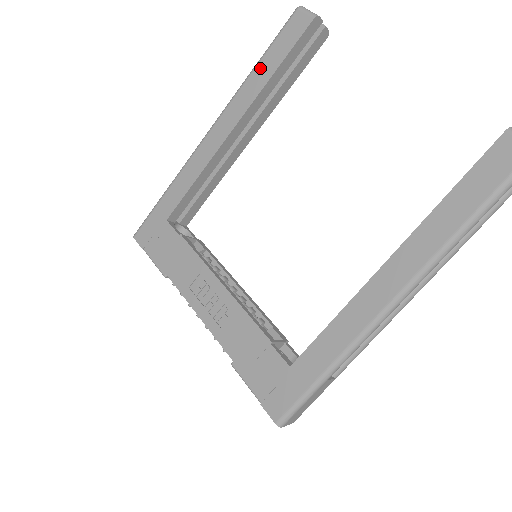
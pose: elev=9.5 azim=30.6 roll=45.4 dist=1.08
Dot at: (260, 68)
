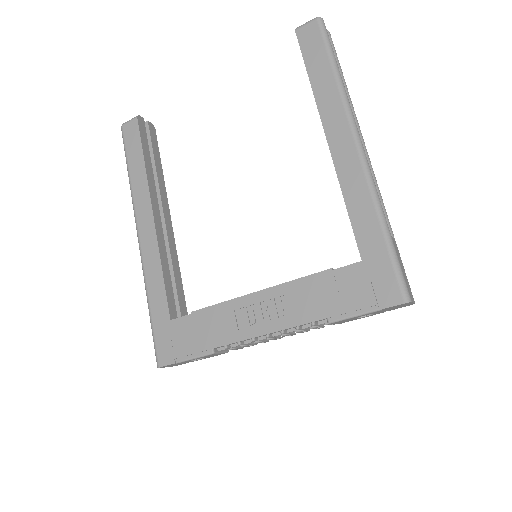
Dot at: (133, 172)
